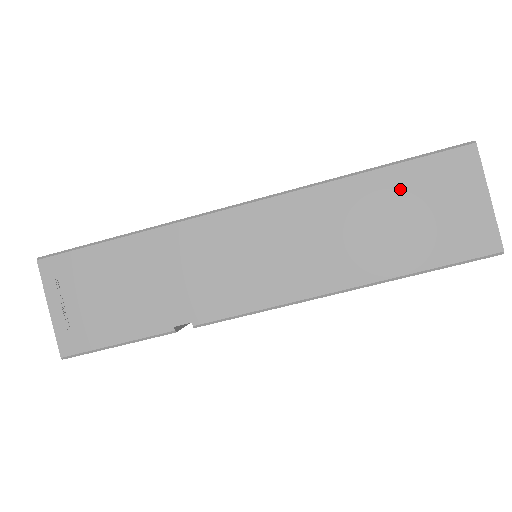
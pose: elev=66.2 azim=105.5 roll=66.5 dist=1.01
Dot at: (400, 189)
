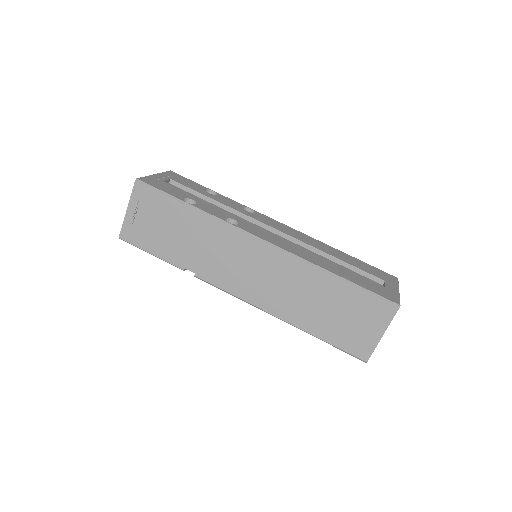
Dot at: (344, 297)
